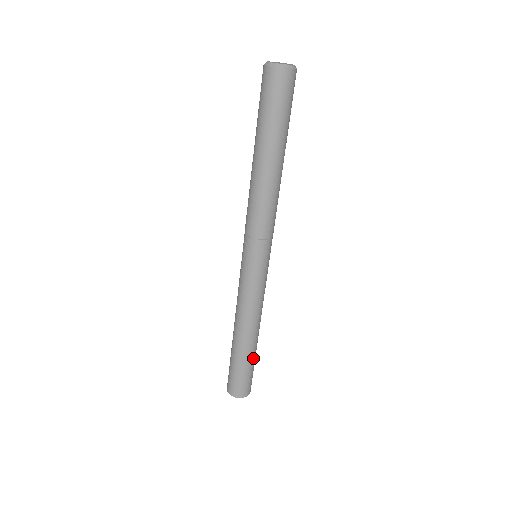
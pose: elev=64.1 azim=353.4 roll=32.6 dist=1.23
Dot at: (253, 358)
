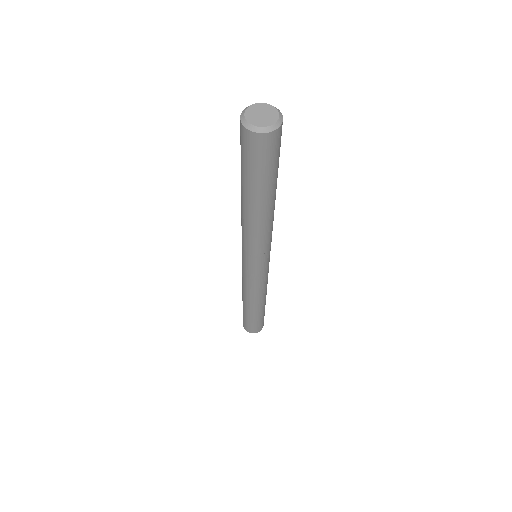
Dot at: occluded
